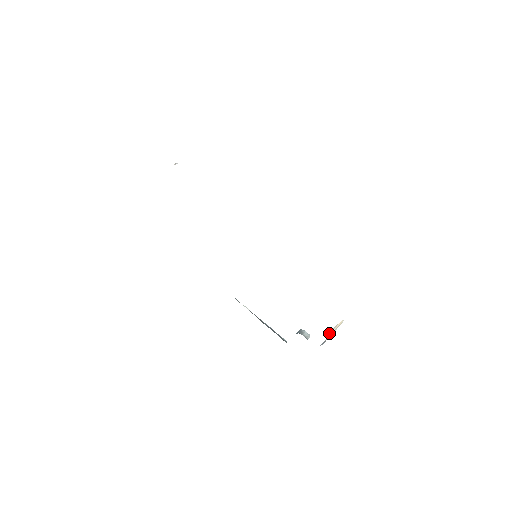
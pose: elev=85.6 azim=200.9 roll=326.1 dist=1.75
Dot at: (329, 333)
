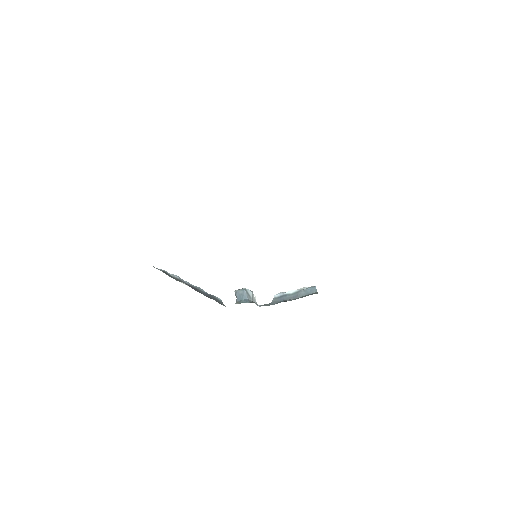
Dot at: occluded
